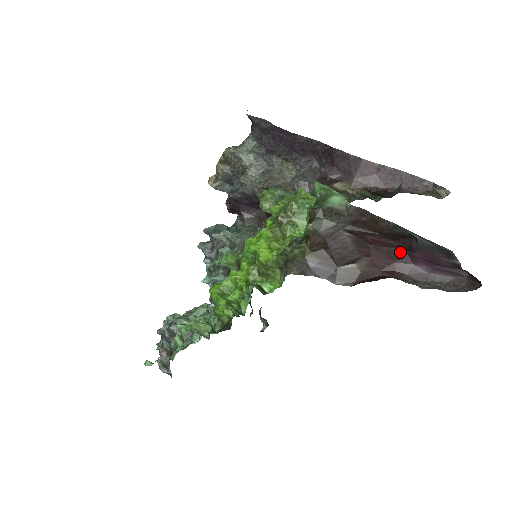
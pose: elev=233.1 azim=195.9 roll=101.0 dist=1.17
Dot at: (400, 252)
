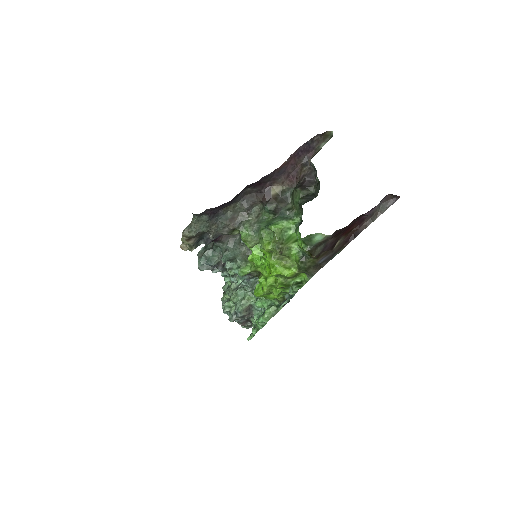
Dot at: (357, 219)
